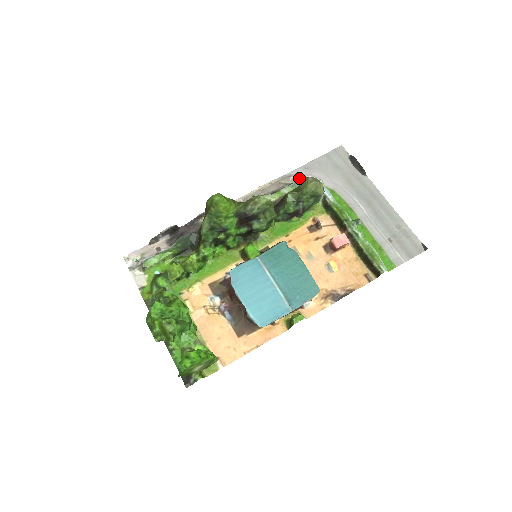
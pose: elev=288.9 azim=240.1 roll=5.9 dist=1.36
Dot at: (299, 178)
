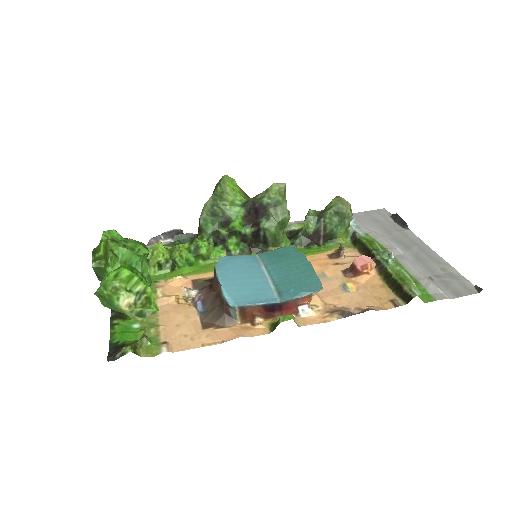
Dot at: occluded
